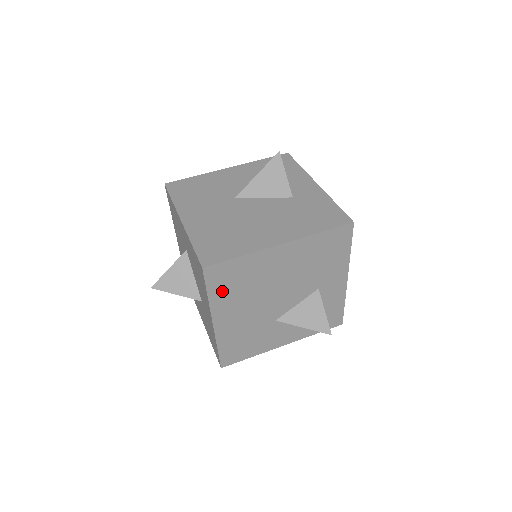
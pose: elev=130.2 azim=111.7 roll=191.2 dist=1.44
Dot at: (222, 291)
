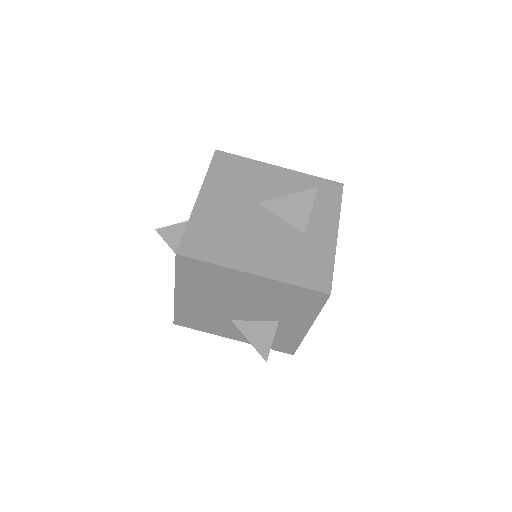
Dot at: (189, 277)
